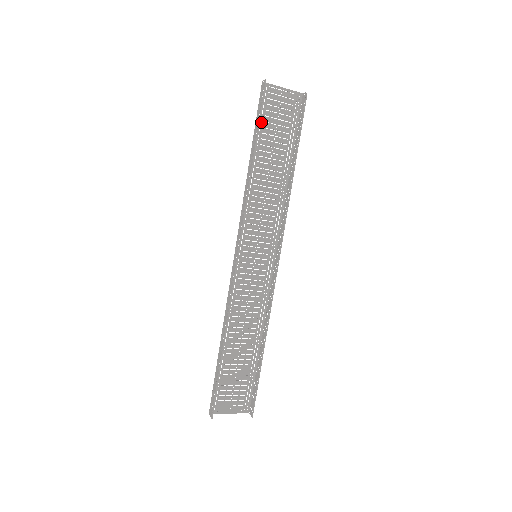
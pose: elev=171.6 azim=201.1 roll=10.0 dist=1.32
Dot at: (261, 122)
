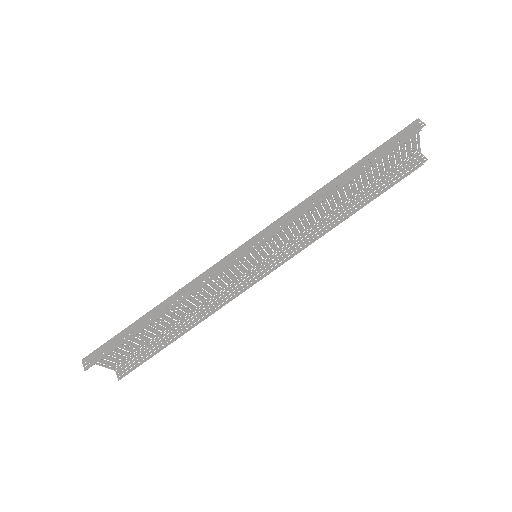
Dot at: occluded
